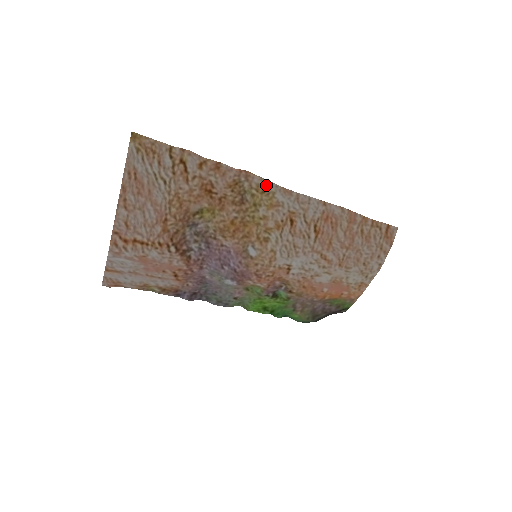
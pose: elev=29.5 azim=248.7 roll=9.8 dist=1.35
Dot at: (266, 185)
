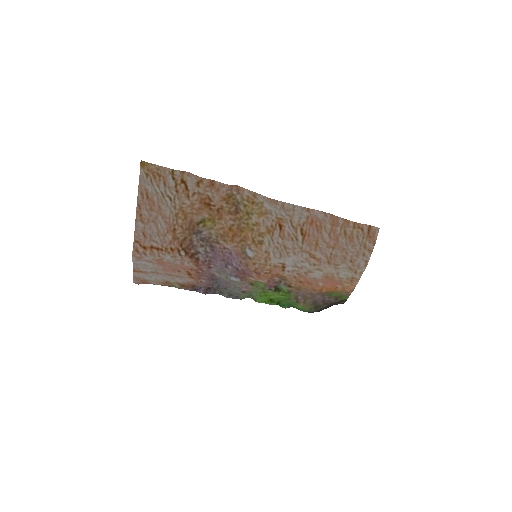
Dot at: (255, 197)
